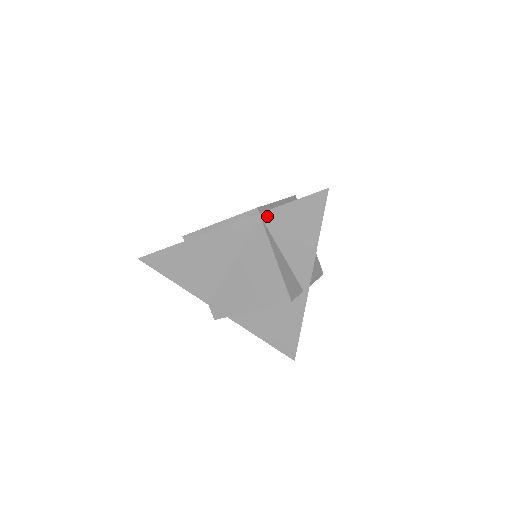
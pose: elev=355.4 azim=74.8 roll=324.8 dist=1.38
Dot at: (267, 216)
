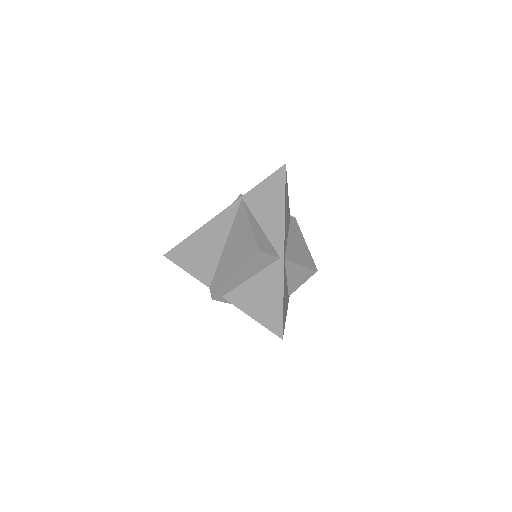
Dot at: (247, 197)
